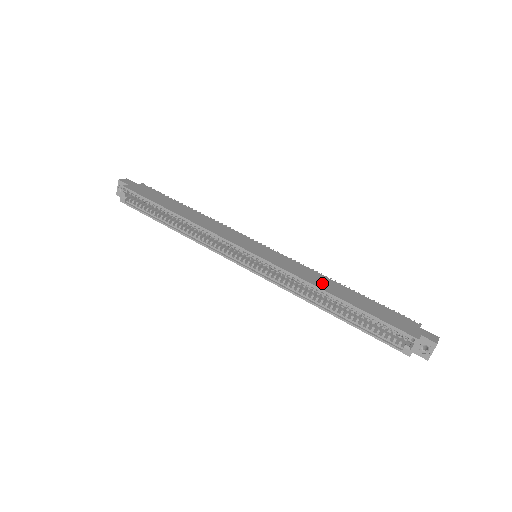
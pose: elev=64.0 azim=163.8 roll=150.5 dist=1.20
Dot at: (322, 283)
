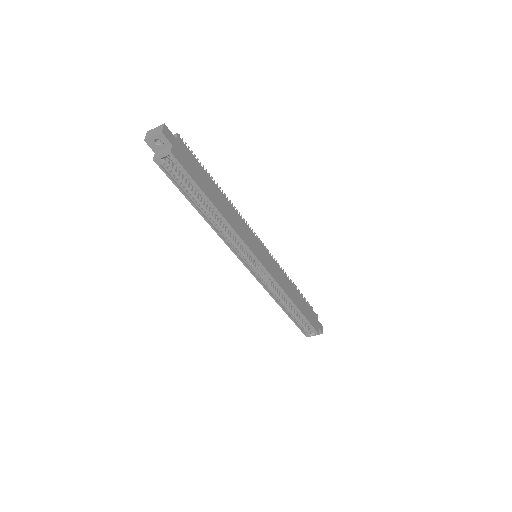
Dot at: (290, 291)
